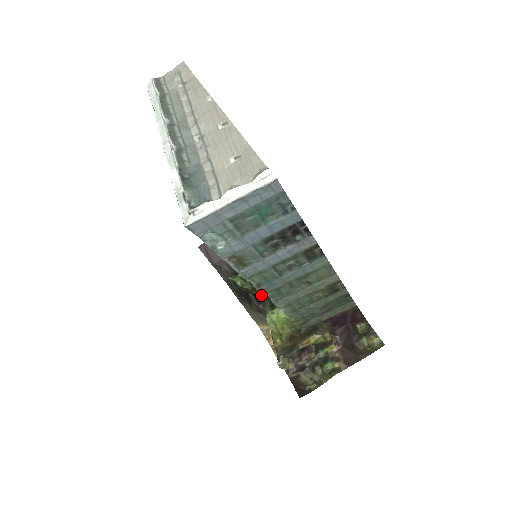
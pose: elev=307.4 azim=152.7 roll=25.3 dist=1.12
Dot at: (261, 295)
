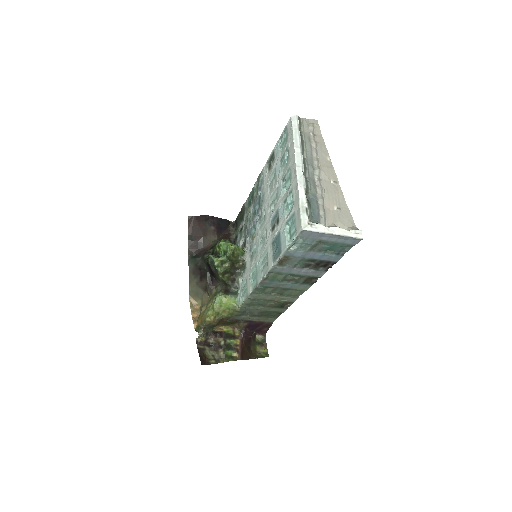
Dot at: (222, 280)
